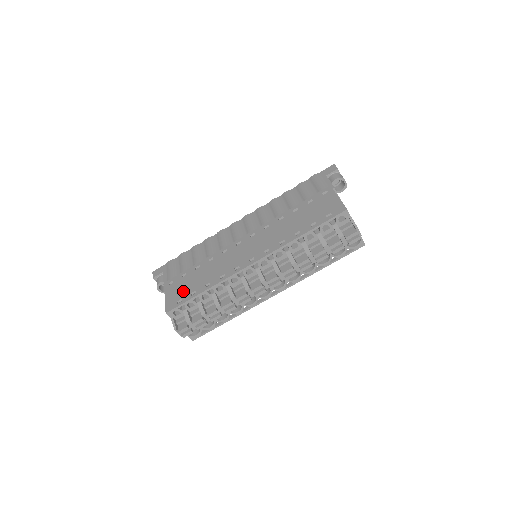
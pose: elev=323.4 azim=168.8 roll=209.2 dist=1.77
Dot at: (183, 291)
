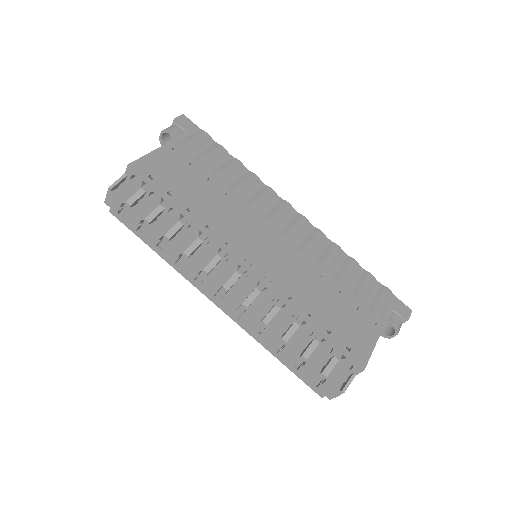
Dot at: (170, 176)
